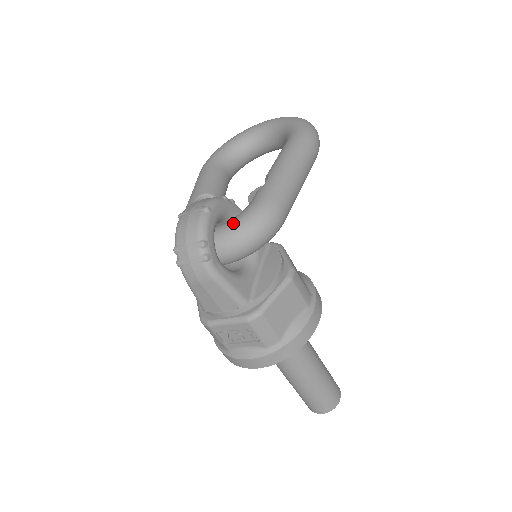
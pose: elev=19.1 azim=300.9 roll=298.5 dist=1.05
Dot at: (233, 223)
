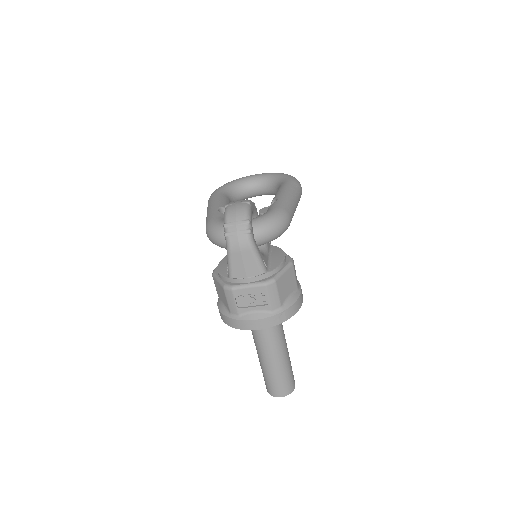
Dot at: (261, 218)
